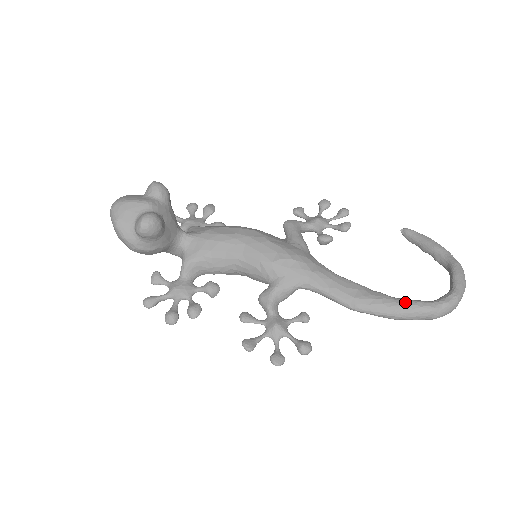
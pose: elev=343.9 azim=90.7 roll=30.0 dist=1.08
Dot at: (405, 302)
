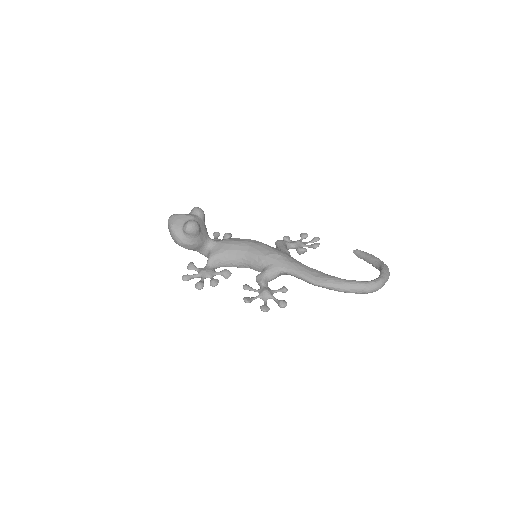
Dot at: (348, 280)
